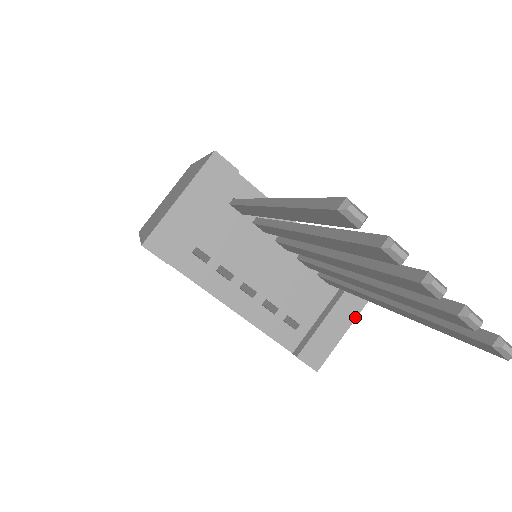
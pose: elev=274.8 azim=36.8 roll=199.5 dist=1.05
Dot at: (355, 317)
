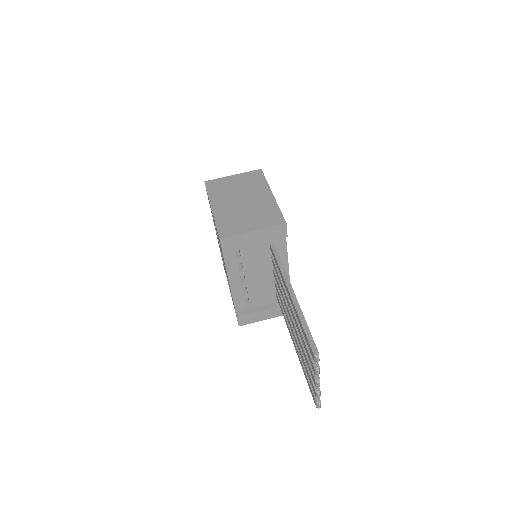
Dot at: (274, 317)
